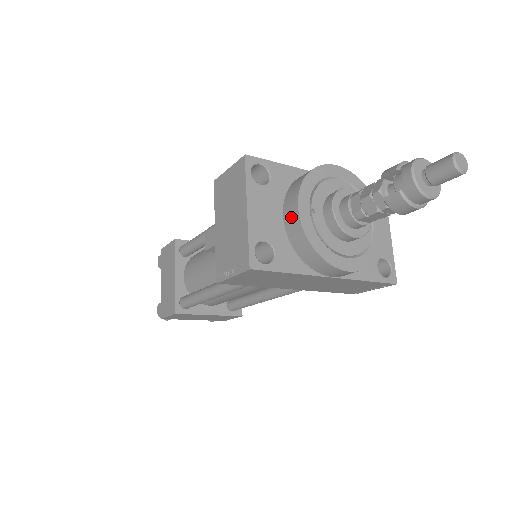
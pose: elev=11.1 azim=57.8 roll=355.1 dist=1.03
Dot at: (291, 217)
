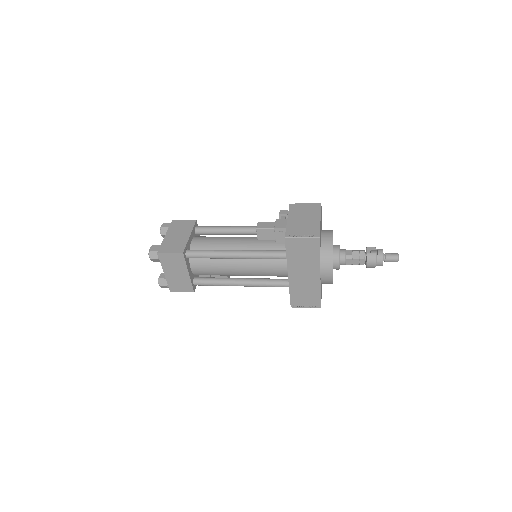
Dot at: (327, 238)
